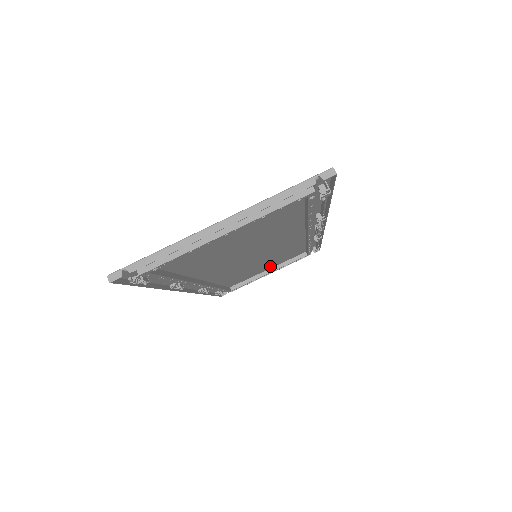
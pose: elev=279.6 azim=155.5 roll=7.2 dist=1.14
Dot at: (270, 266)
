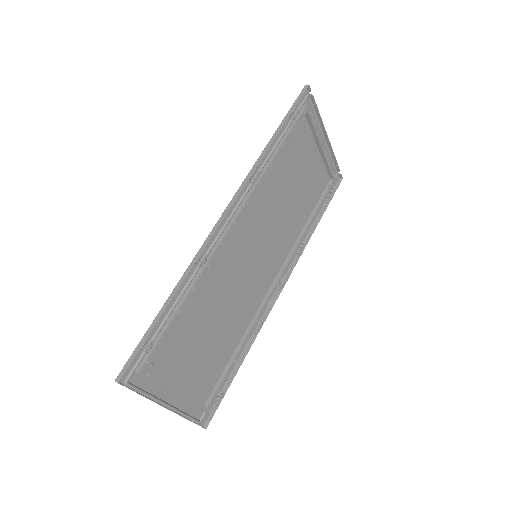
Dot at: (189, 372)
